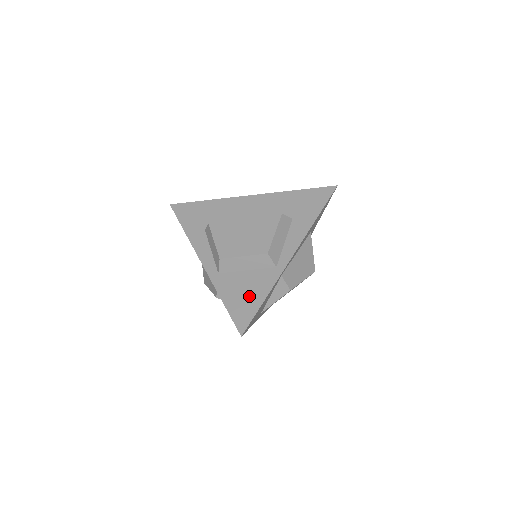
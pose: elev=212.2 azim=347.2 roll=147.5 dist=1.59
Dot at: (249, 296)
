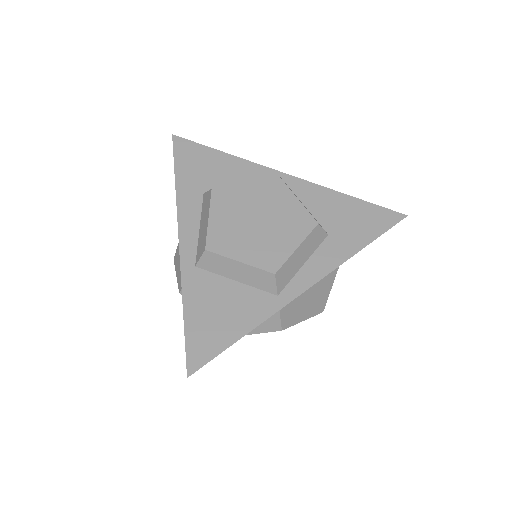
Dot at: (223, 321)
